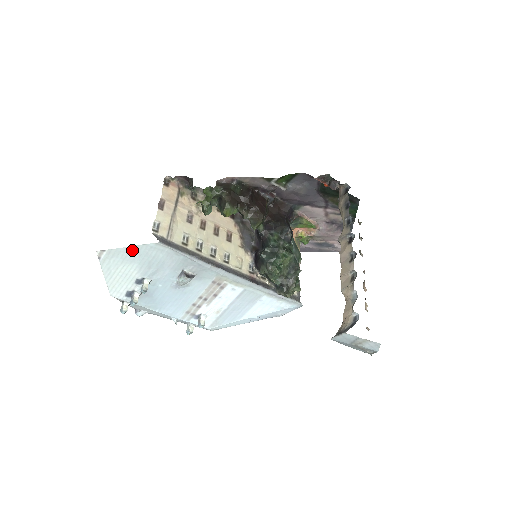
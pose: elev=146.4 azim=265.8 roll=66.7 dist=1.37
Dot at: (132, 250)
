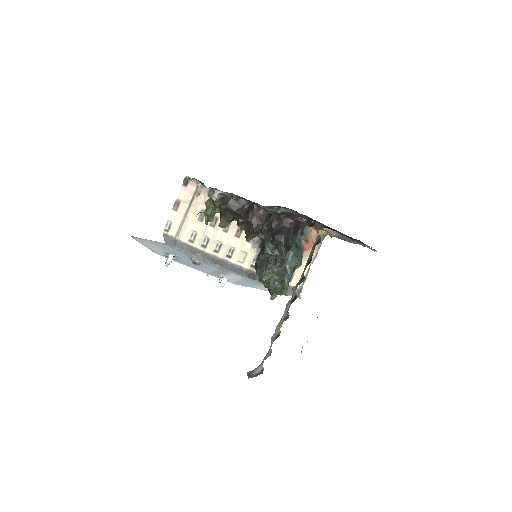
Dot at: (151, 241)
